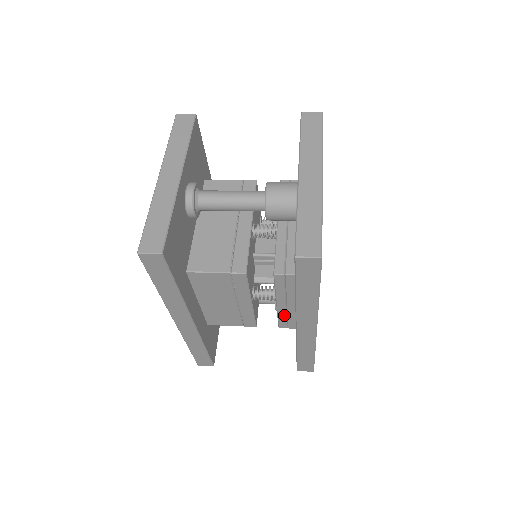
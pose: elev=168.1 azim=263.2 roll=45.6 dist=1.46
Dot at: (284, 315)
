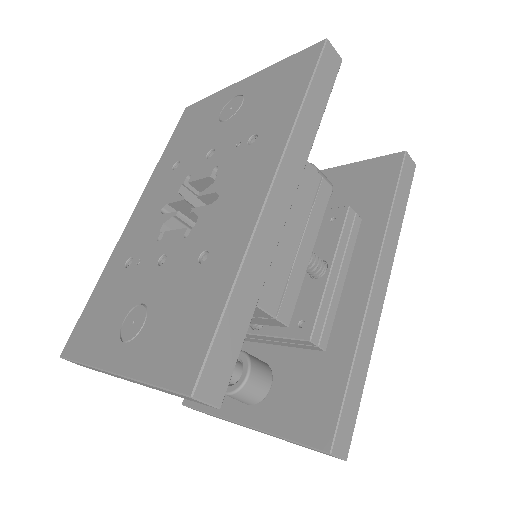
Dot at: (327, 303)
